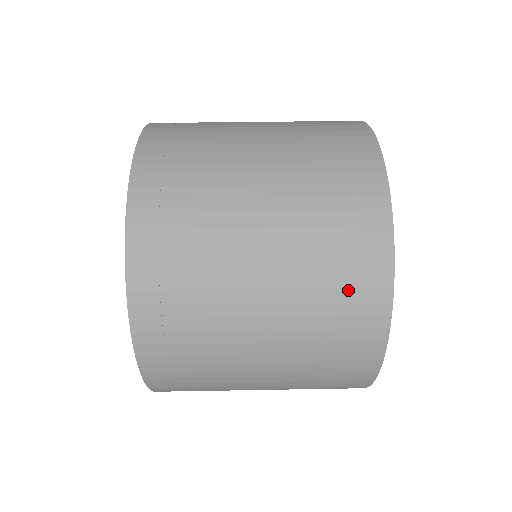
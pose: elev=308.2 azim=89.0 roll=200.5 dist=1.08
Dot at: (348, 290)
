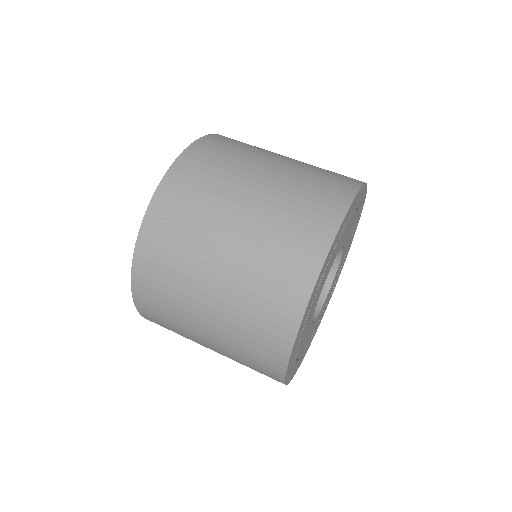
Dot at: (269, 313)
